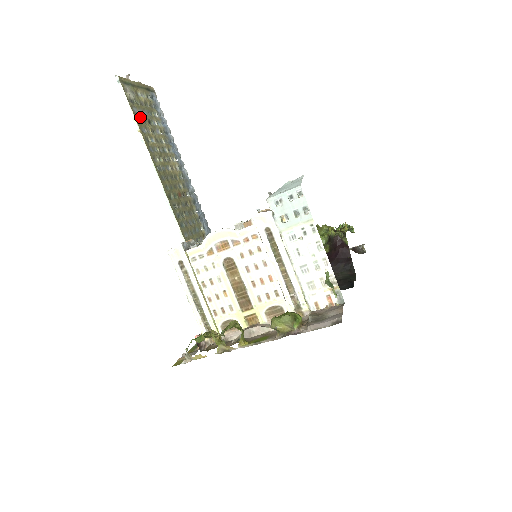
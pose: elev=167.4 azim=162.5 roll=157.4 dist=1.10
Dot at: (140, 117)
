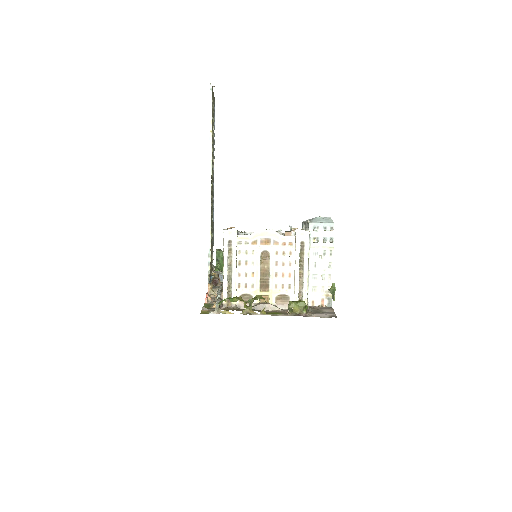
Dot at: (212, 121)
